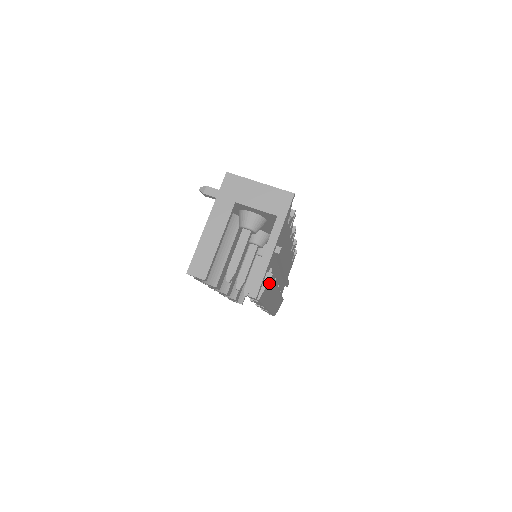
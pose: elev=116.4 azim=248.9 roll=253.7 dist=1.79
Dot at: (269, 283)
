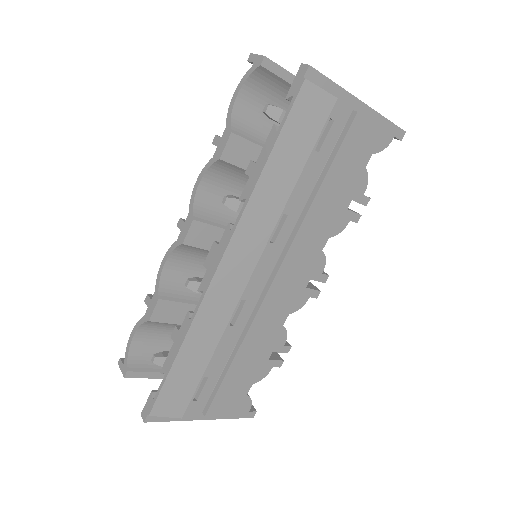
Dot at: (322, 109)
